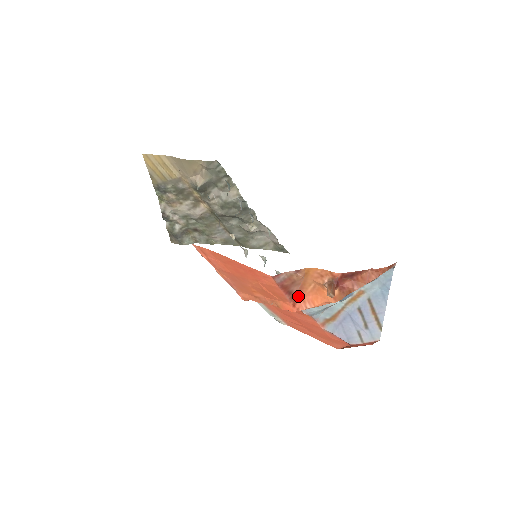
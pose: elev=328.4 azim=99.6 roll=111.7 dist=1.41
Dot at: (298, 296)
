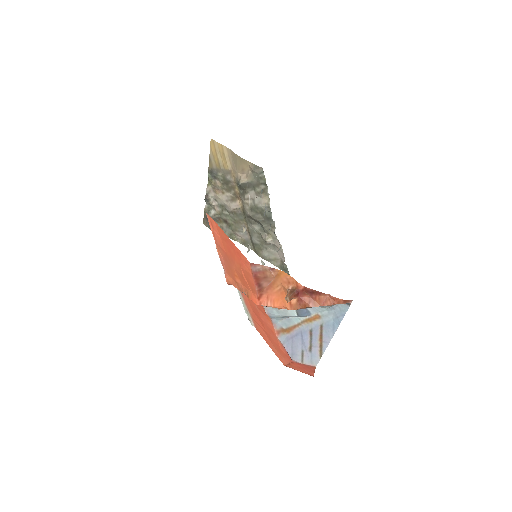
Dot at: (265, 292)
